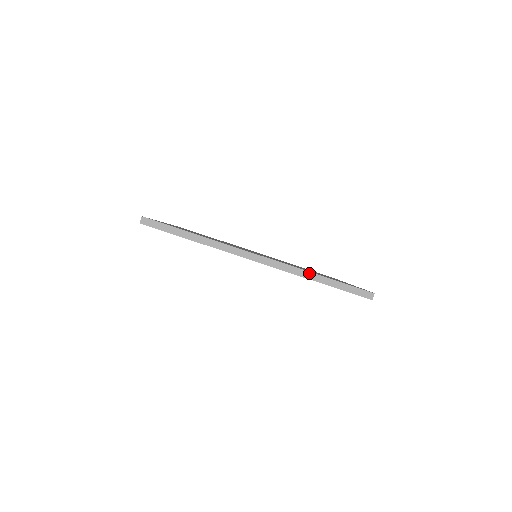
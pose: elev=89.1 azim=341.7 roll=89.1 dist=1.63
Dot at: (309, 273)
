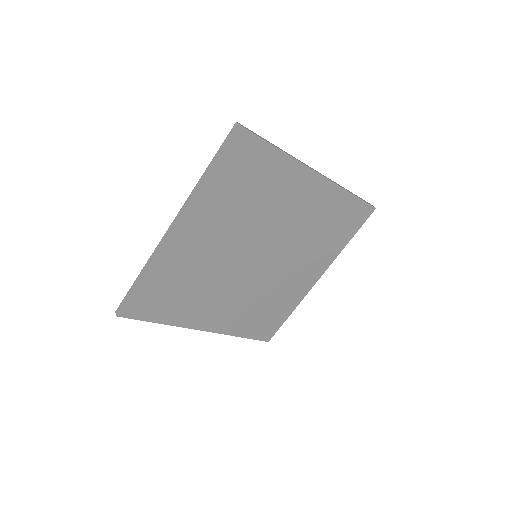
Dot at: (343, 187)
